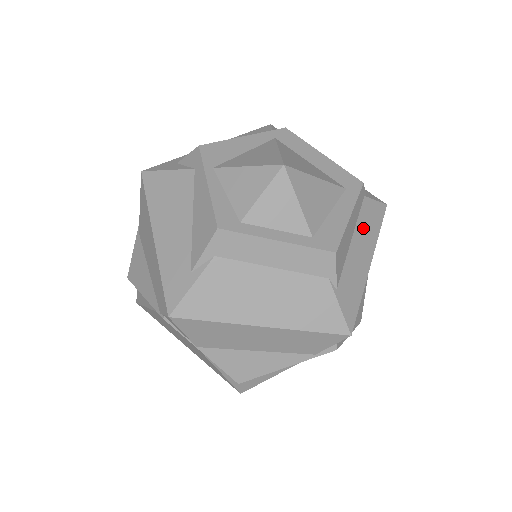
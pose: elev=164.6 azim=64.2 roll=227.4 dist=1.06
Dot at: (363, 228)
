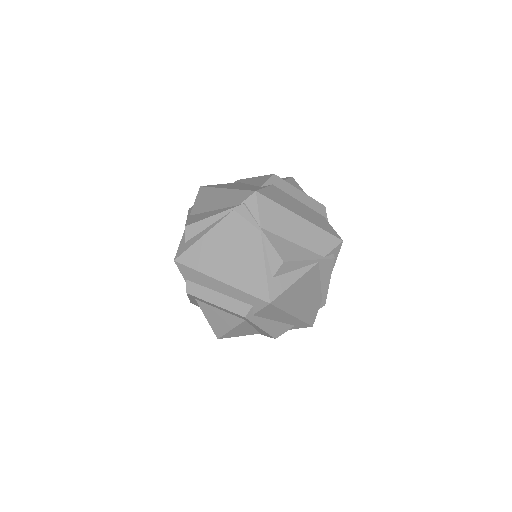
Dot at: occluded
